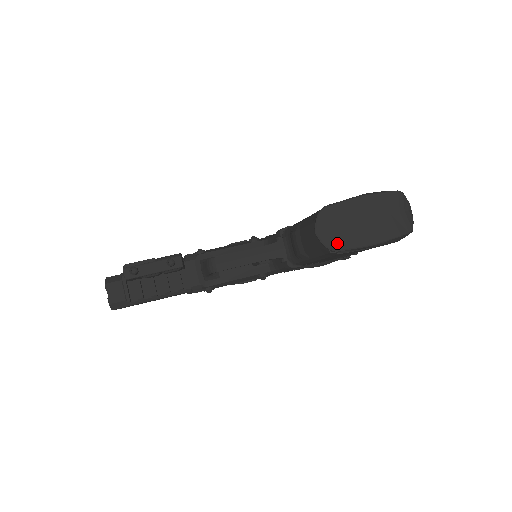
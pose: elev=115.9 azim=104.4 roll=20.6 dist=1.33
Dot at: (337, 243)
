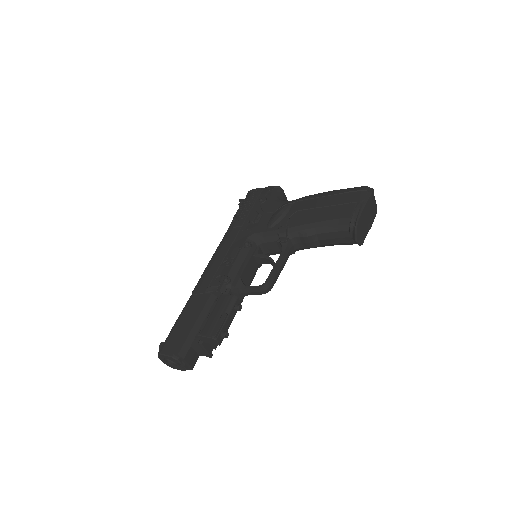
Dot at: (363, 239)
